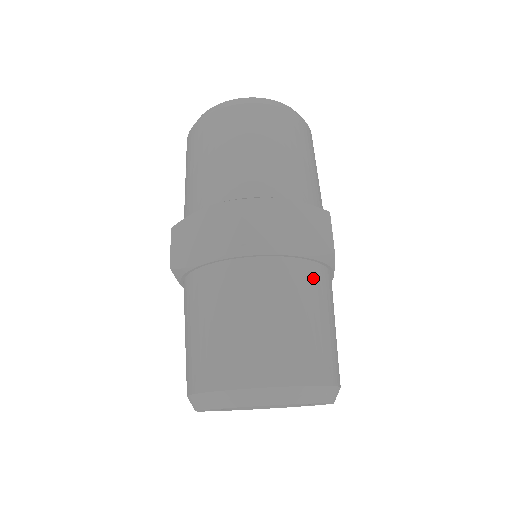
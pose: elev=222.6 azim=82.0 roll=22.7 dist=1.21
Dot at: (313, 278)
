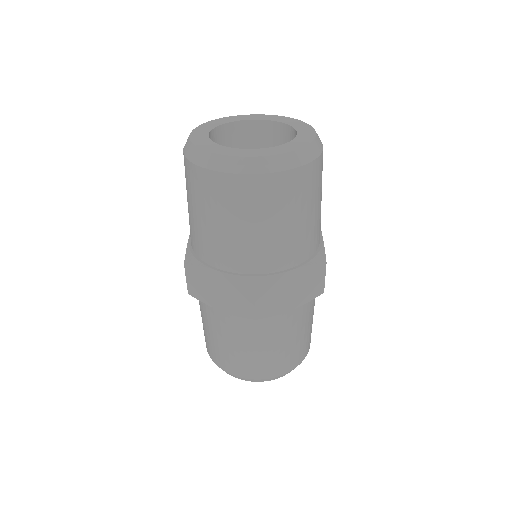
Dot at: (304, 311)
